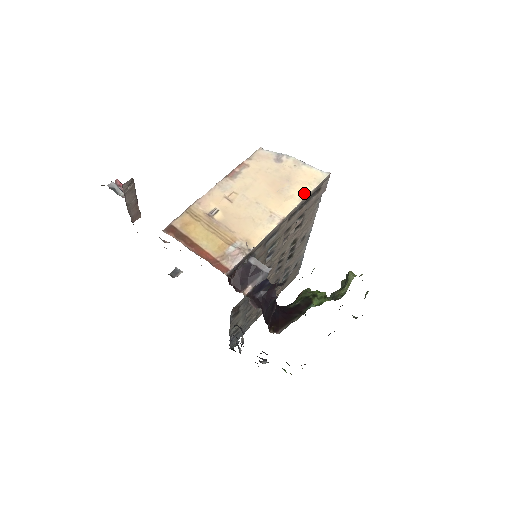
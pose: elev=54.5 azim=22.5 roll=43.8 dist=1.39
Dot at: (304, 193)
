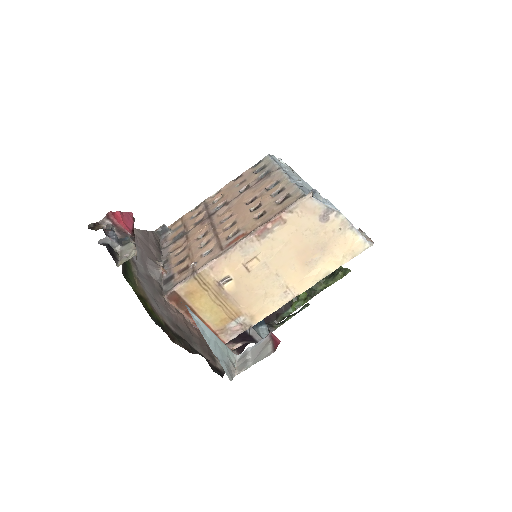
Dot at: (332, 268)
